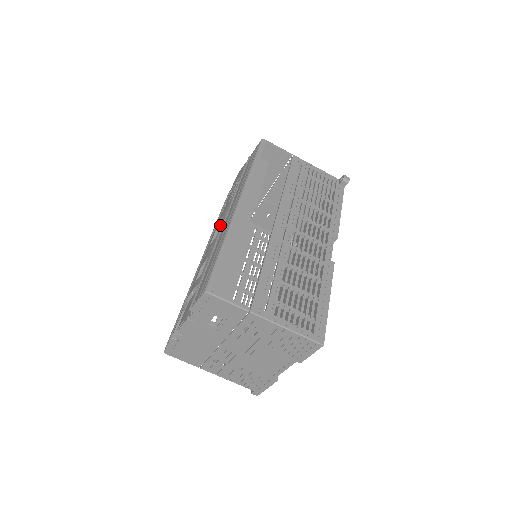
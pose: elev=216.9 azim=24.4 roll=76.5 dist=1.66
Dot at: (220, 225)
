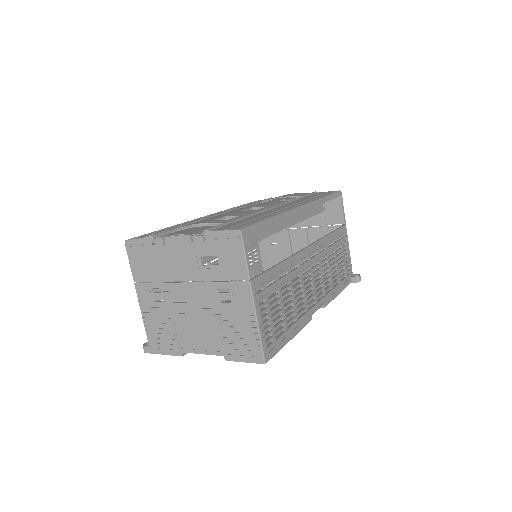
Dot at: (262, 207)
